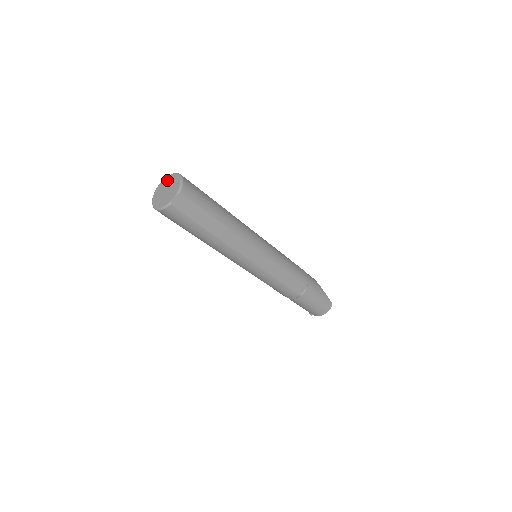
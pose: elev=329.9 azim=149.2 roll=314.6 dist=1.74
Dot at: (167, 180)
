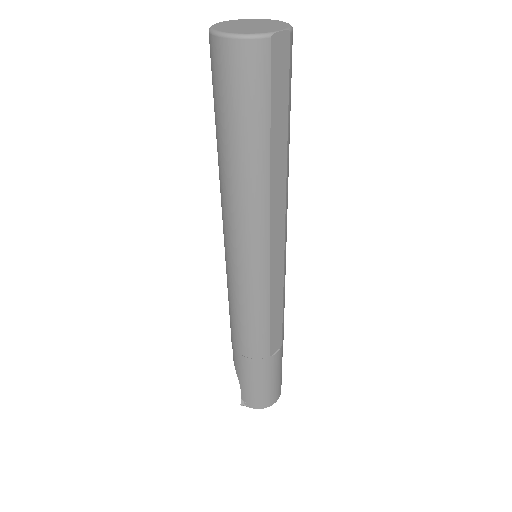
Dot at: (247, 20)
